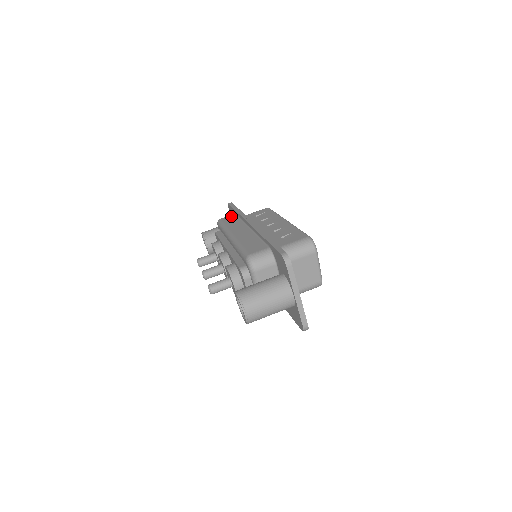
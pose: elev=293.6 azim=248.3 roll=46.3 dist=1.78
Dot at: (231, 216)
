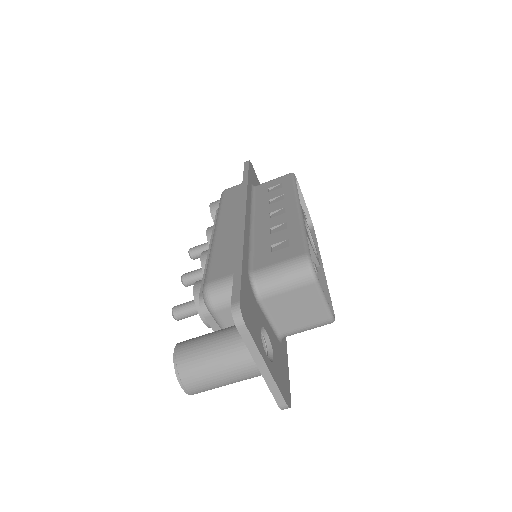
Dot at: (237, 187)
